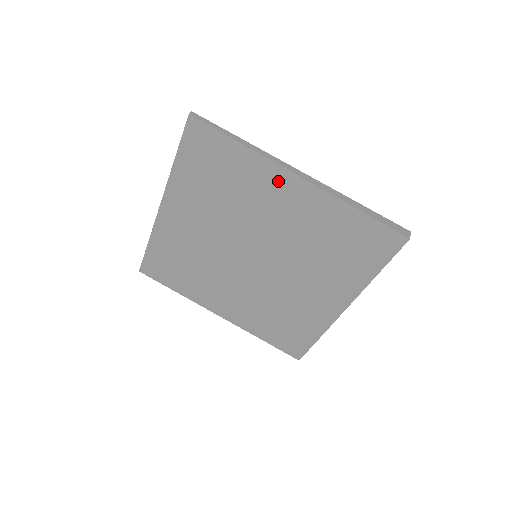
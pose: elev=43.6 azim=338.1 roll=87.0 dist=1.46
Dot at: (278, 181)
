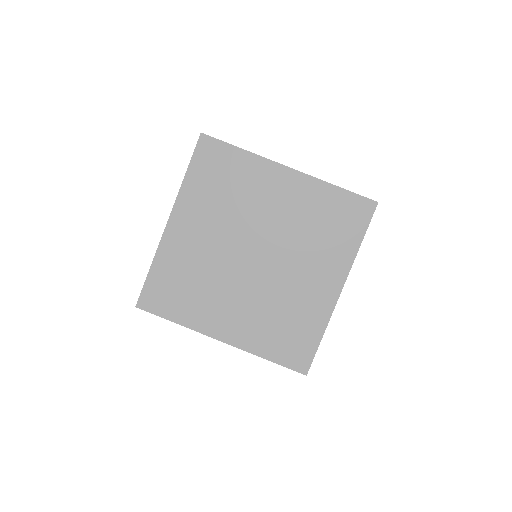
Dot at: (273, 175)
